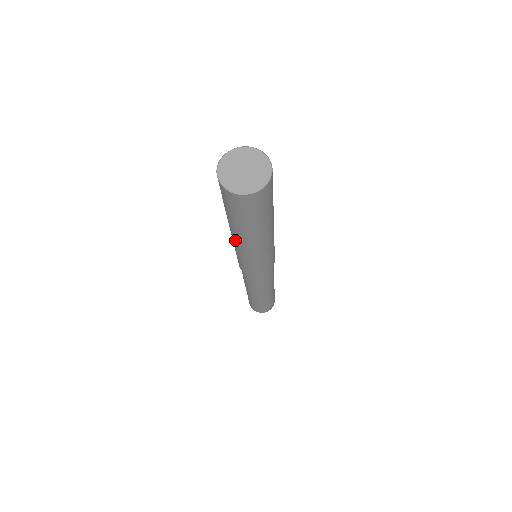
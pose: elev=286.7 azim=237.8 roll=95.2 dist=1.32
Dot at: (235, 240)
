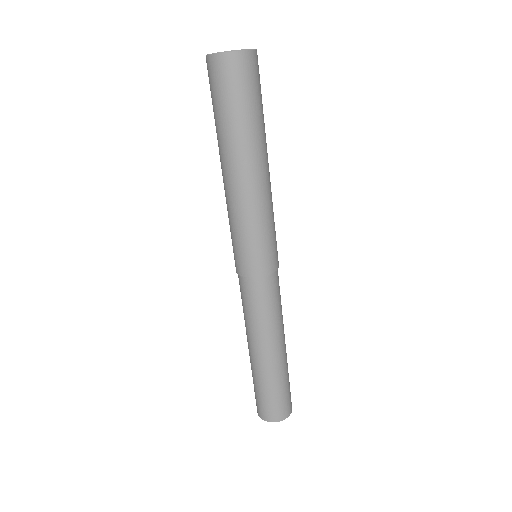
Dot at: (225, 180)
